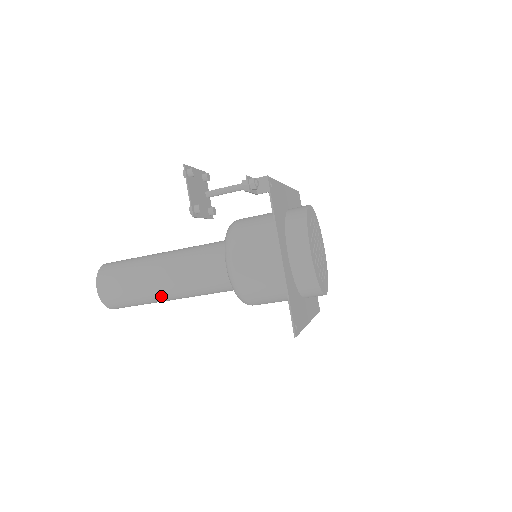
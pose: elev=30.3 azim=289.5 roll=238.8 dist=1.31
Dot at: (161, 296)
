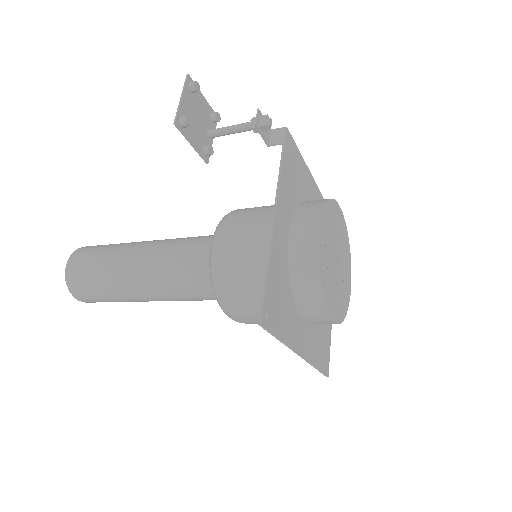
Dot at: (129, 284)
